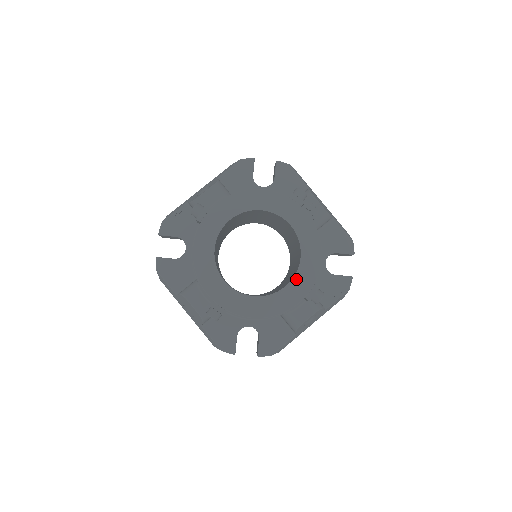
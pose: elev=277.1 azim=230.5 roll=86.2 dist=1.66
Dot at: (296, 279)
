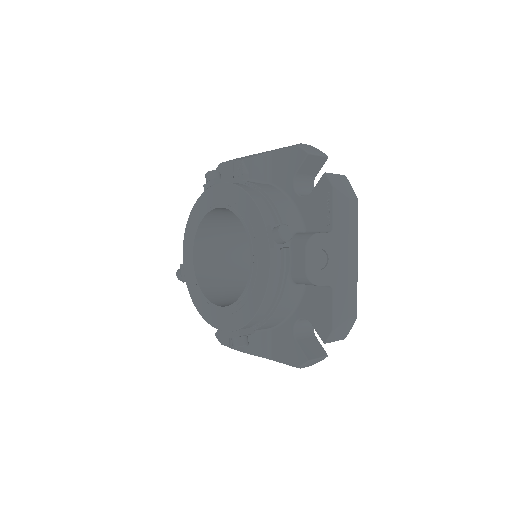
Dot at: (253, 242)
